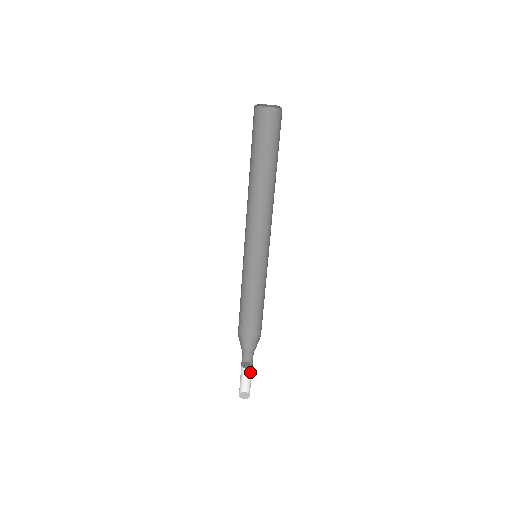
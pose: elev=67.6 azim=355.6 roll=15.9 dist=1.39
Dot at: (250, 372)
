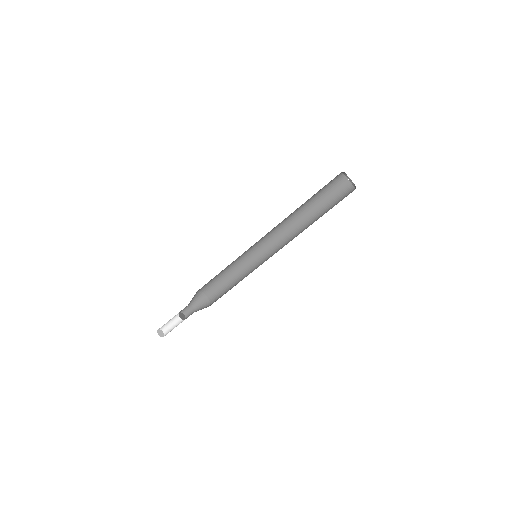
Dot at: (179, 323)
